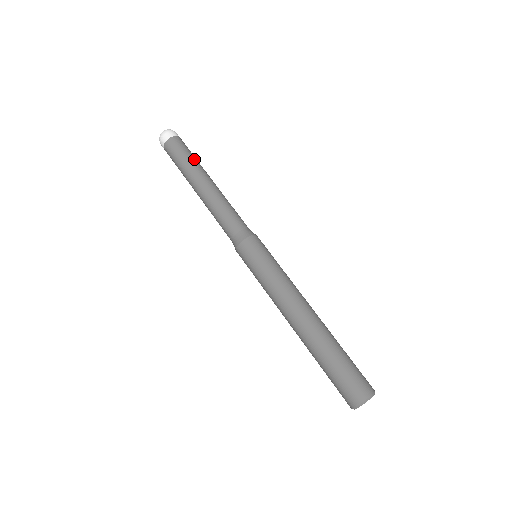
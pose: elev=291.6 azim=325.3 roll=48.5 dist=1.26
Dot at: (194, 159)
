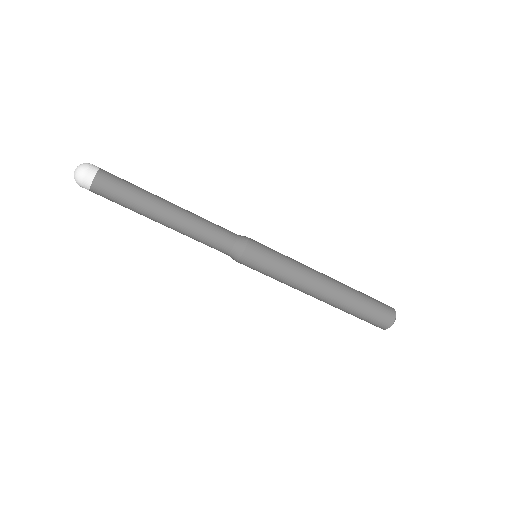
Dot at: (131, 204)
